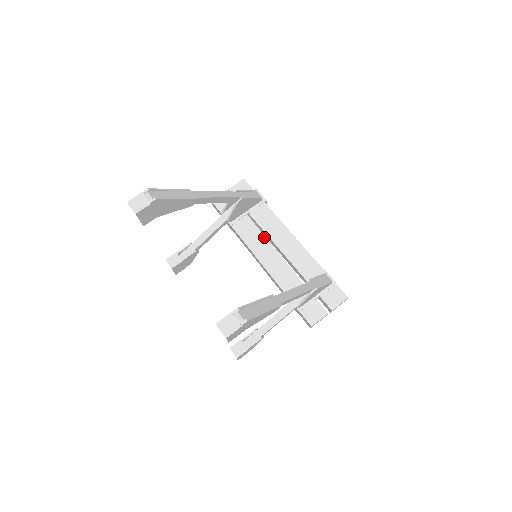
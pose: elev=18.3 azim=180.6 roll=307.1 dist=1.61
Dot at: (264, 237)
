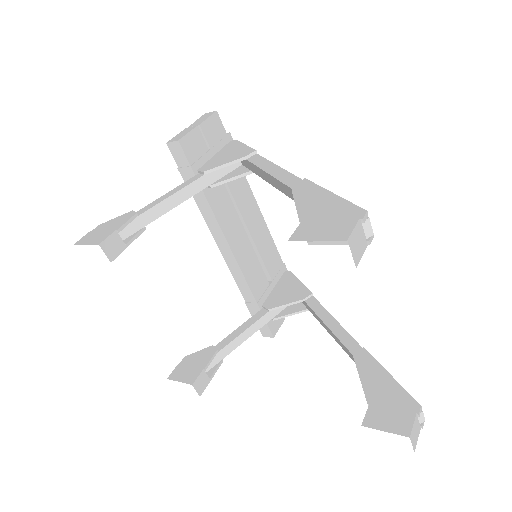
Dot at: (237, 216)
